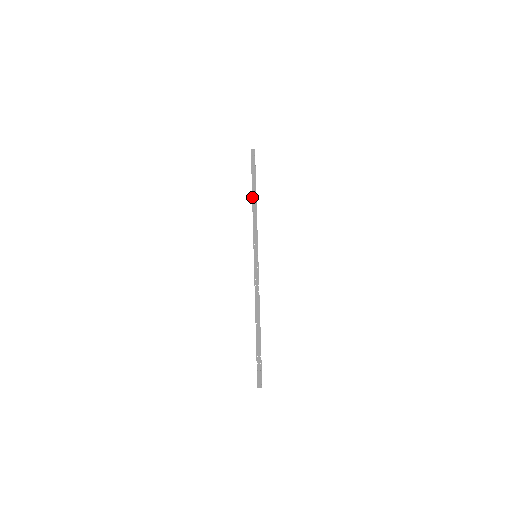
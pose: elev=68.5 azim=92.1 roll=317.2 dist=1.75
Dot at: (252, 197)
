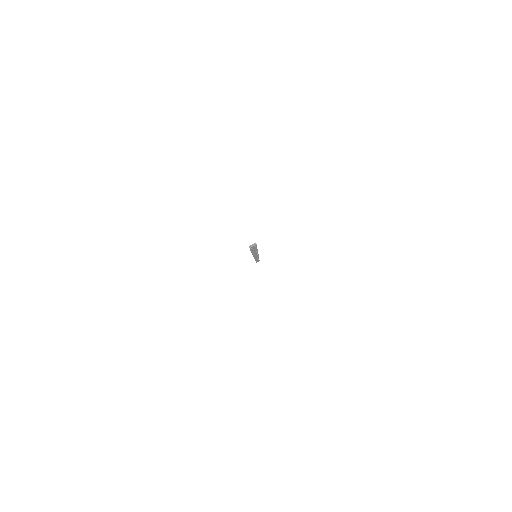
Dot at: occluded
